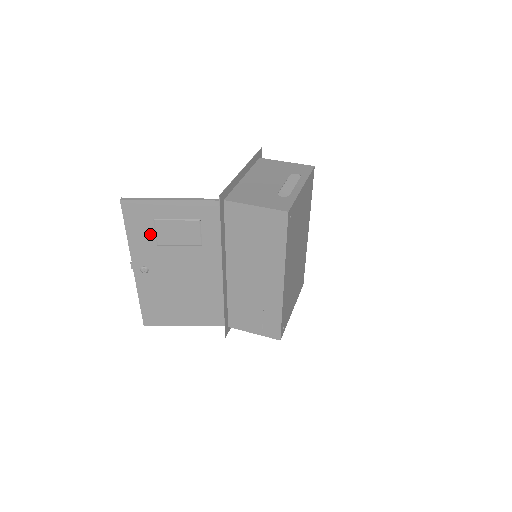
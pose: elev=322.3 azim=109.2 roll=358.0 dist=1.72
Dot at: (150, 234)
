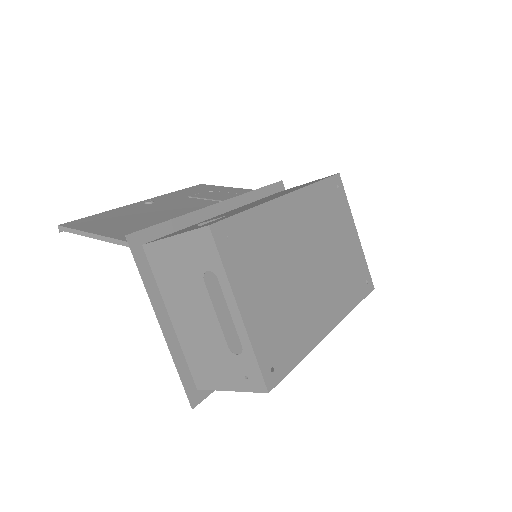
Dot at: (193, 194)
